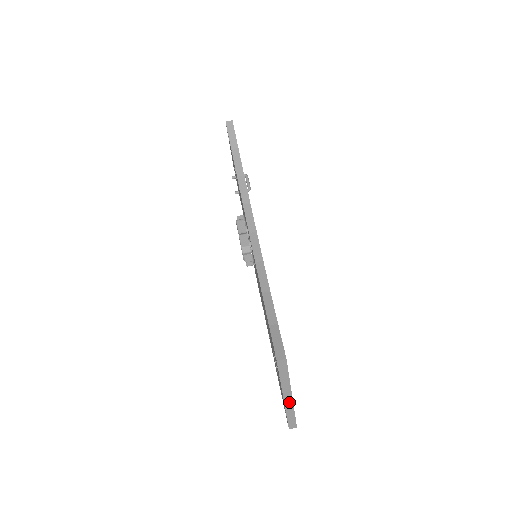
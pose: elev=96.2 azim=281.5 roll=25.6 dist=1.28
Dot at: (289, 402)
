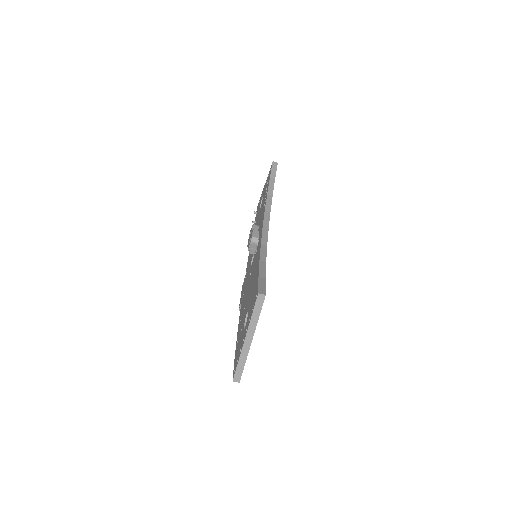
Dot at: (247, 347)
